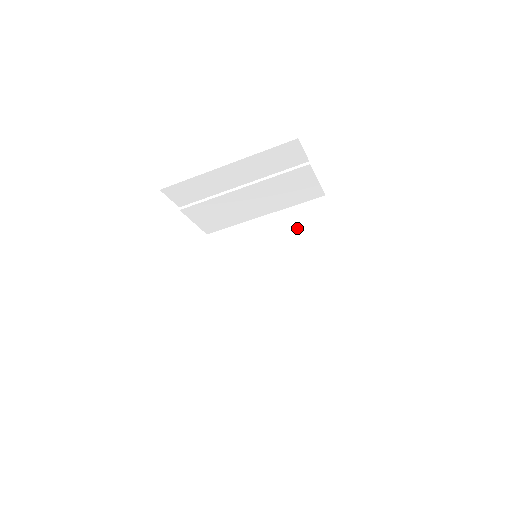
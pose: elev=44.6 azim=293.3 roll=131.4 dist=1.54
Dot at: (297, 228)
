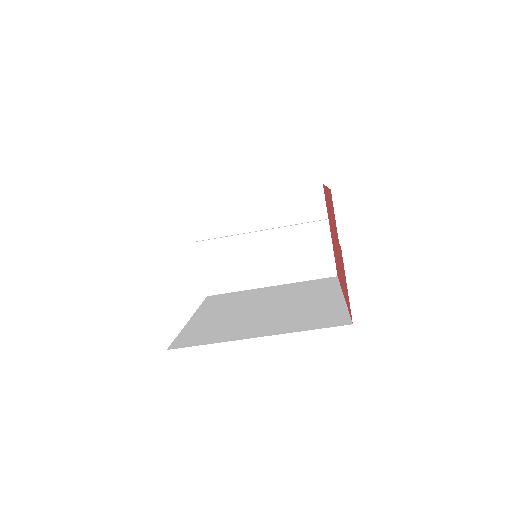
Dot at: (302, 288)
